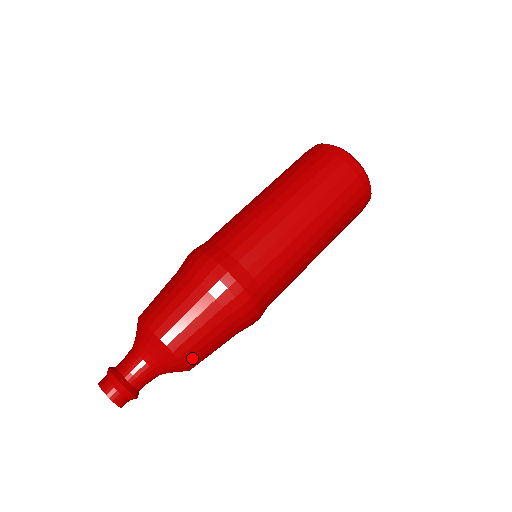
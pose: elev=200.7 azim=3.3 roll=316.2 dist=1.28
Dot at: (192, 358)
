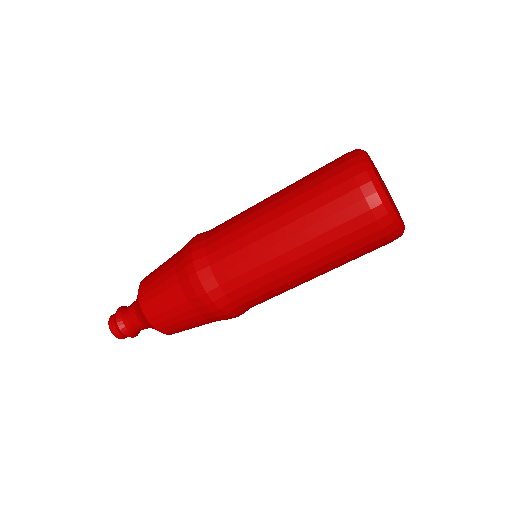
Dot at: (147, 305)
